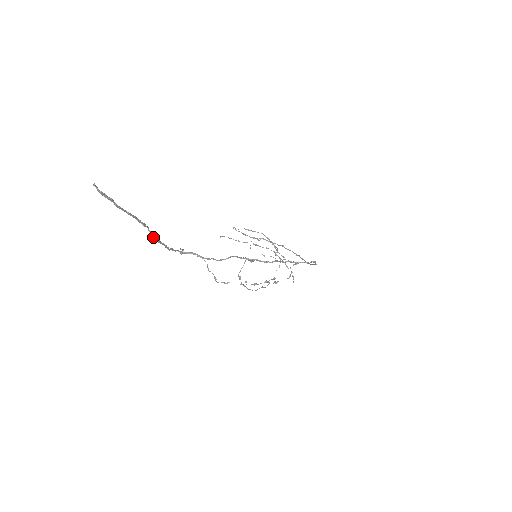
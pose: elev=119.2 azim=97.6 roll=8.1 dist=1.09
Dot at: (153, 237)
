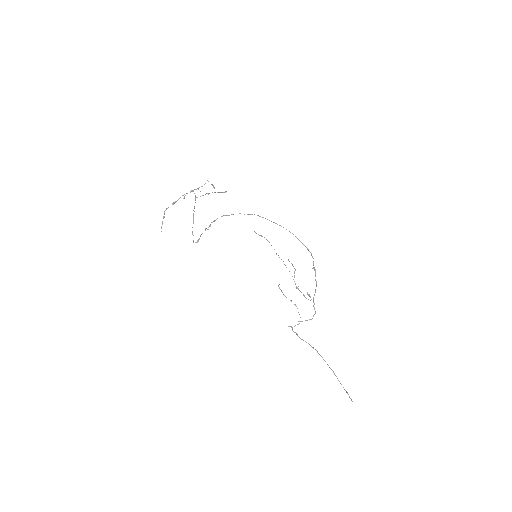
Dot at: (325, 361)
